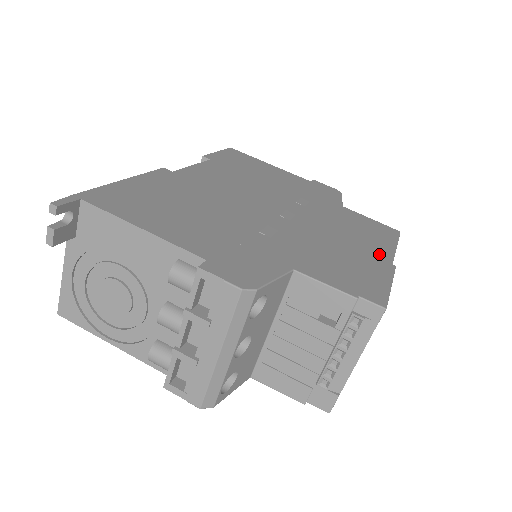
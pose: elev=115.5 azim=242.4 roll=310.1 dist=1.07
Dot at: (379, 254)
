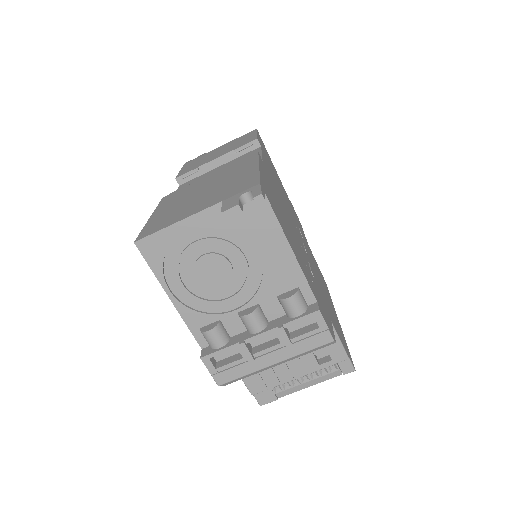
Dot at: (334, 310)
